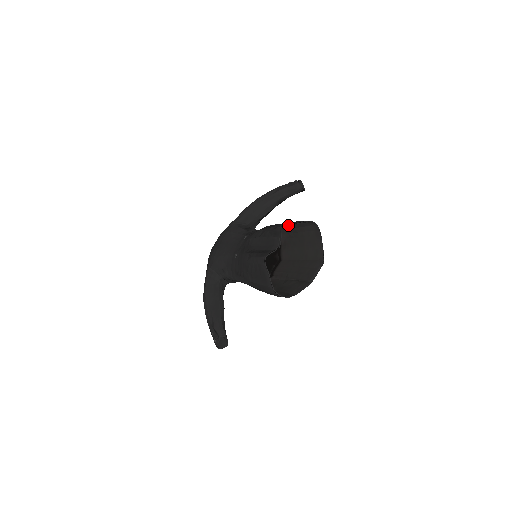
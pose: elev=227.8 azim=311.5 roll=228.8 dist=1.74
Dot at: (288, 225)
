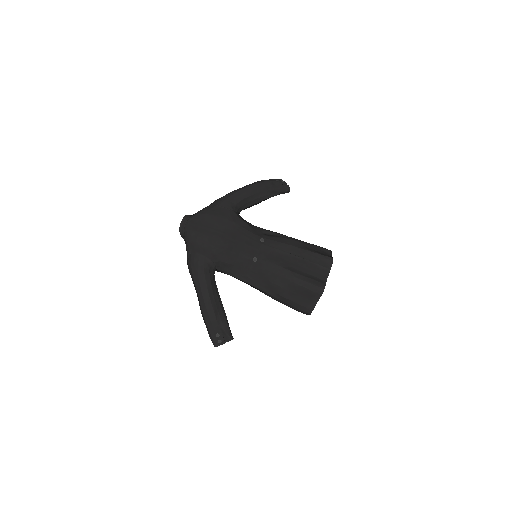
Dot at: (327, 255)
